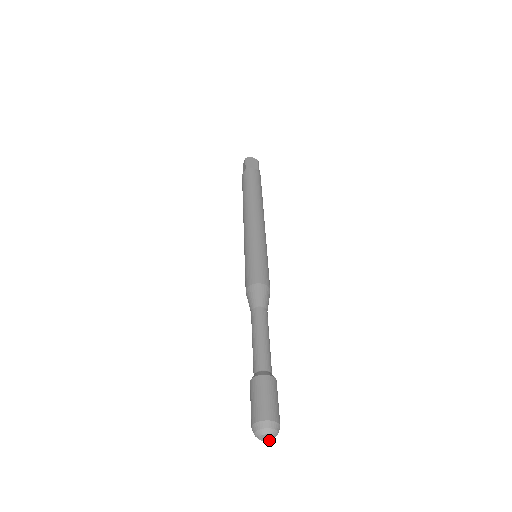
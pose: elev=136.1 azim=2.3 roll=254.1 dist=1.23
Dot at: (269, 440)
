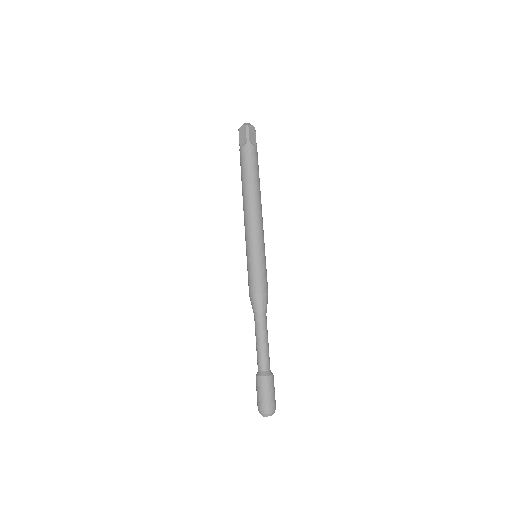
Dot at: (271, 415)
